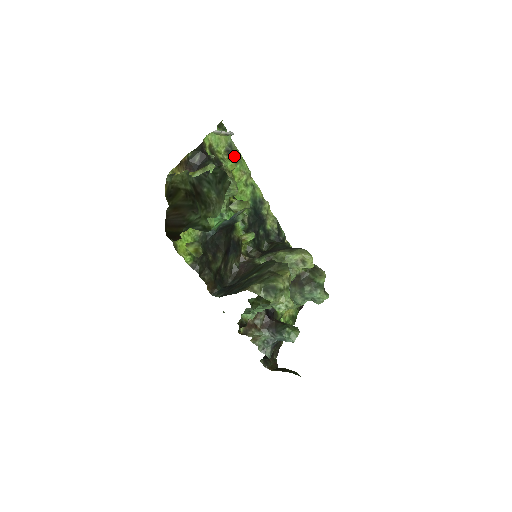
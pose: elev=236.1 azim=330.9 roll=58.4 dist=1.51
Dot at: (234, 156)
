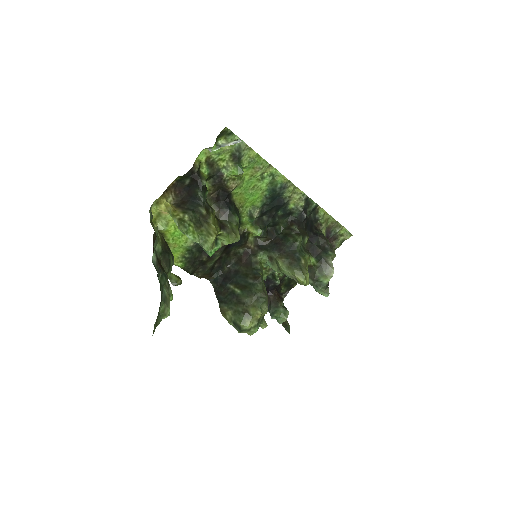
Dot at: (244, 158)
